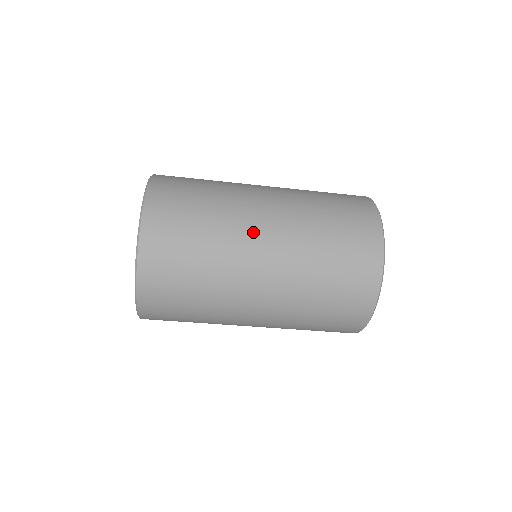
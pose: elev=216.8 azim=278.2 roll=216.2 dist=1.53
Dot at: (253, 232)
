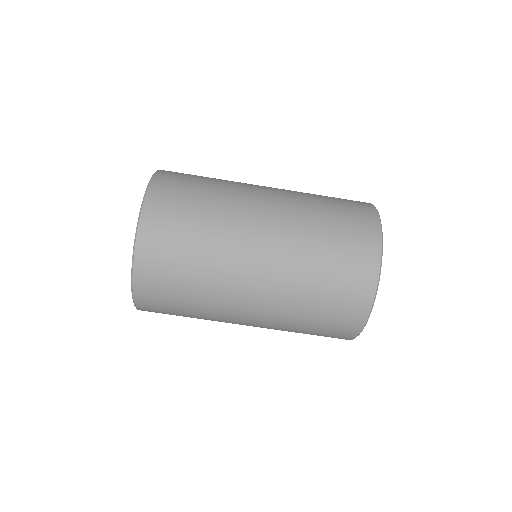
Dot at: (252, 217)
